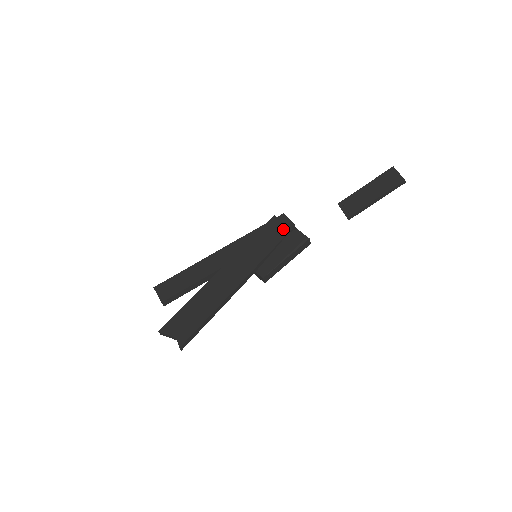
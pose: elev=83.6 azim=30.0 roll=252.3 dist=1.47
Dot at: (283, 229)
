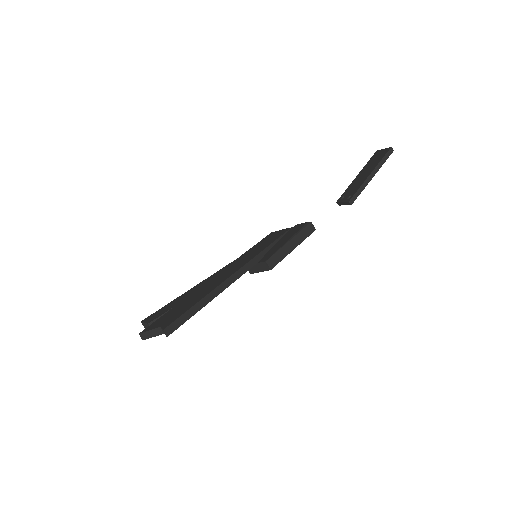
Dot at: (282, 231)
